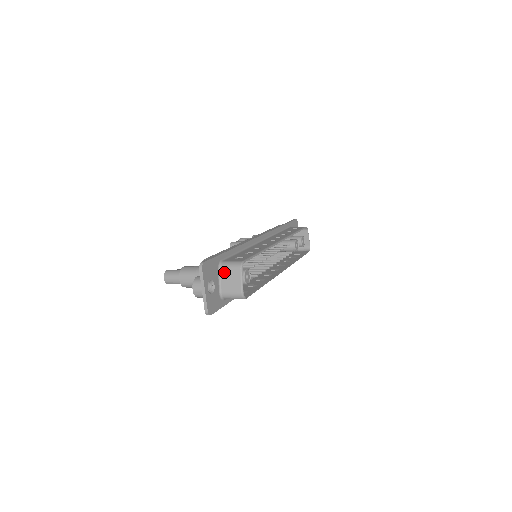
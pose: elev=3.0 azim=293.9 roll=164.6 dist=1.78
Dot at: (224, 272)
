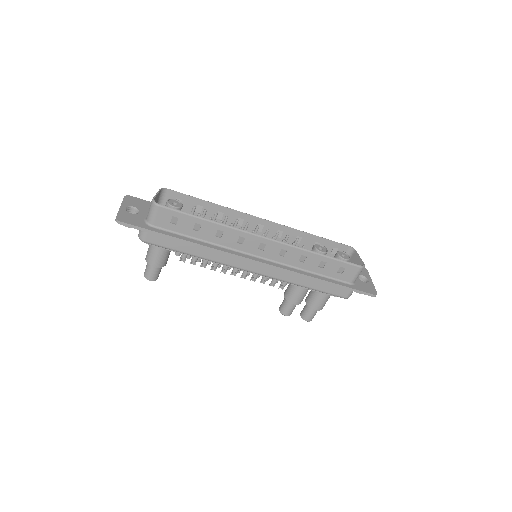
Dot at: occluded
